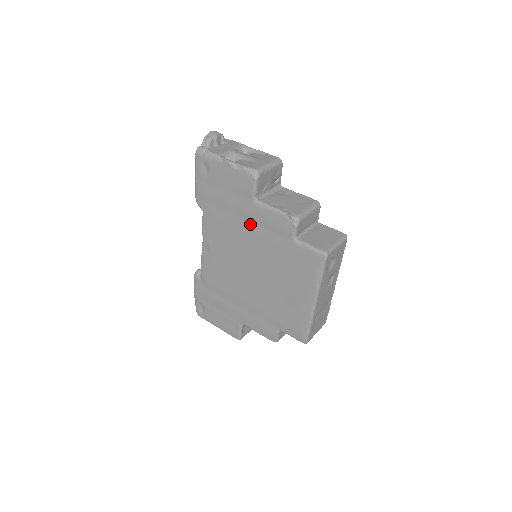
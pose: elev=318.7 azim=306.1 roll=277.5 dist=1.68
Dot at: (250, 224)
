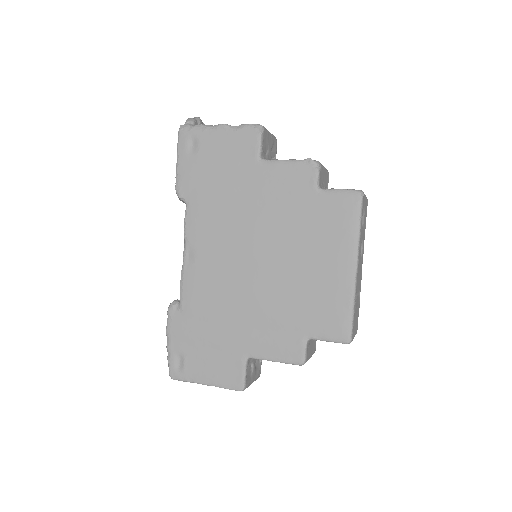
Dot at: (255, 192)
